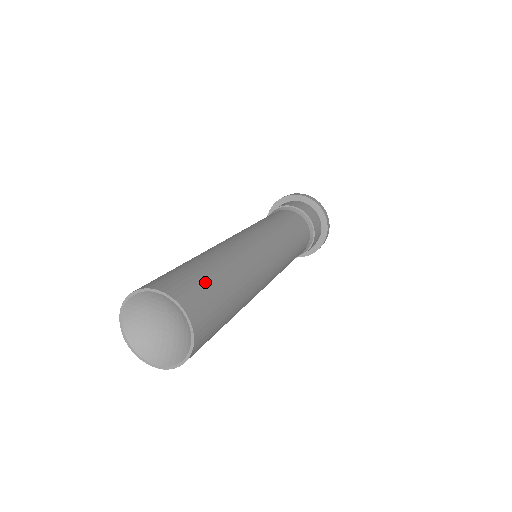
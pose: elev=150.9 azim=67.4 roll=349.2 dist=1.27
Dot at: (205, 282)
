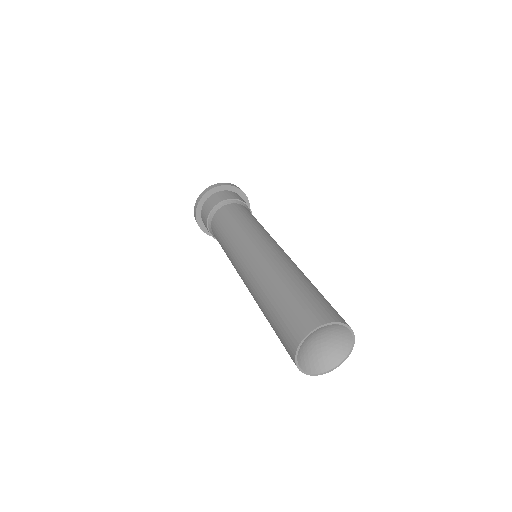
Dot at: (321, 299)
